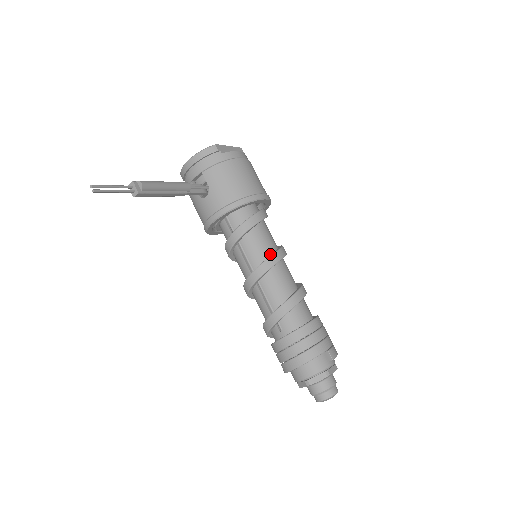
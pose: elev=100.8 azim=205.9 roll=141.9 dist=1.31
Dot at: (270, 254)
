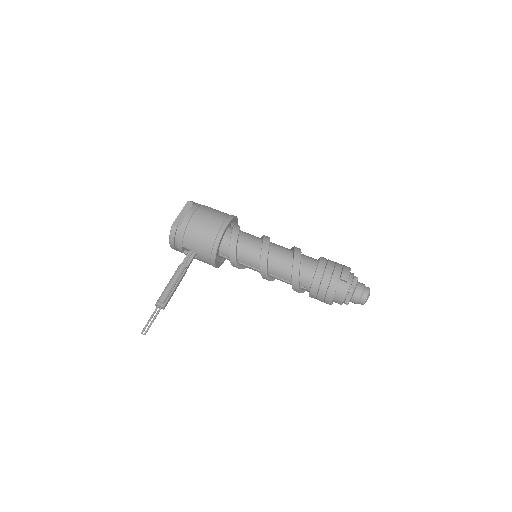
Dot at: (260, 253)
